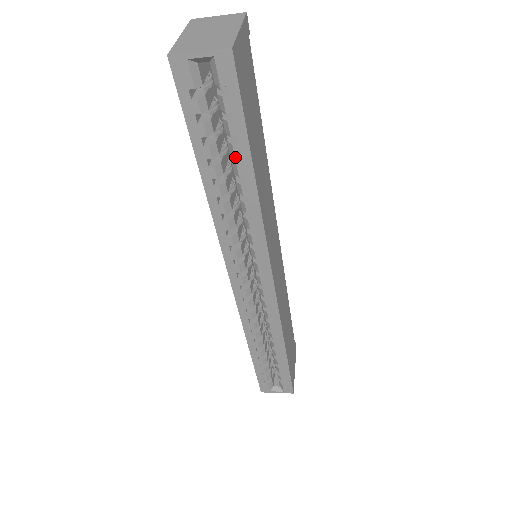
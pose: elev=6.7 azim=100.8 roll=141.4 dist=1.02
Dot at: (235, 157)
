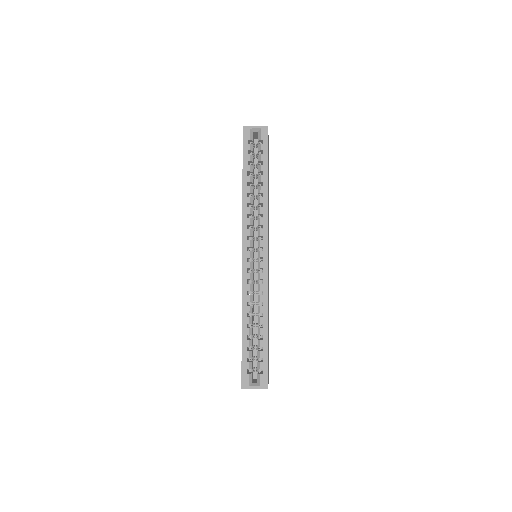
Dot at: (259, 176)
